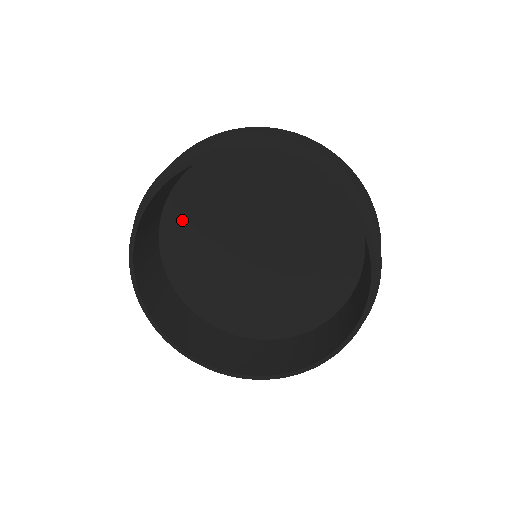
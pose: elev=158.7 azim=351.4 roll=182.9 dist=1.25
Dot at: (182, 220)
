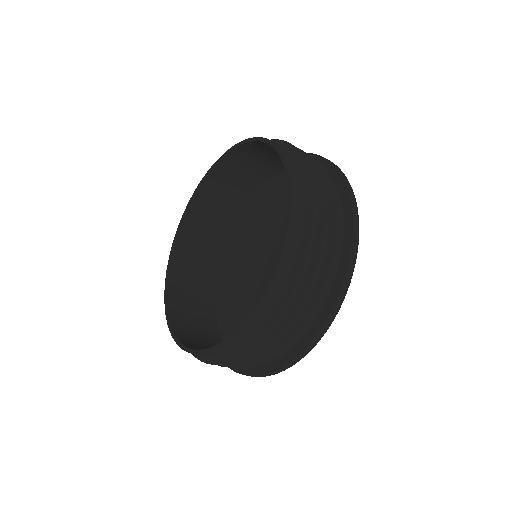
Dot at: (225, 286)
